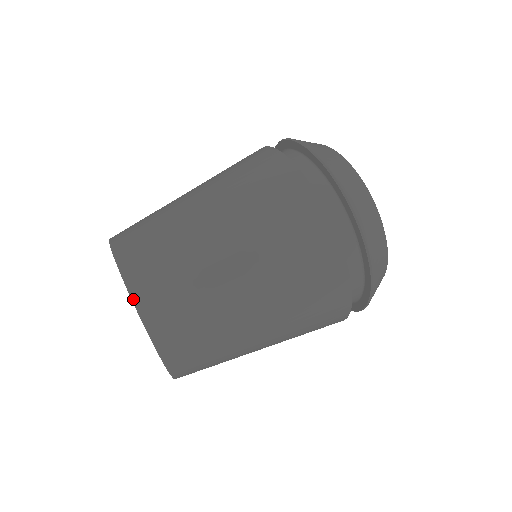
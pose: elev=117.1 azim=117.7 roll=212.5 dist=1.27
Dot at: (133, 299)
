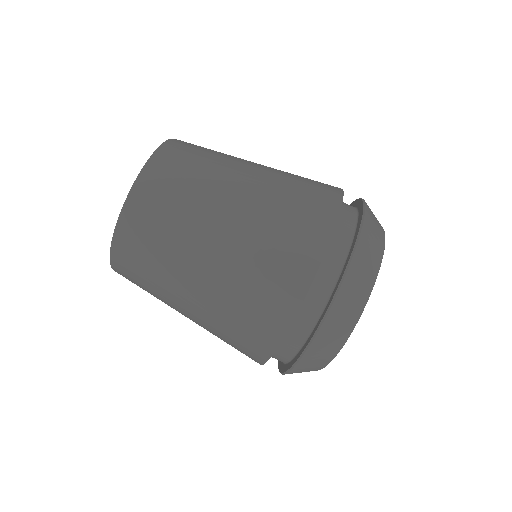
Dot at: (112, 245)
